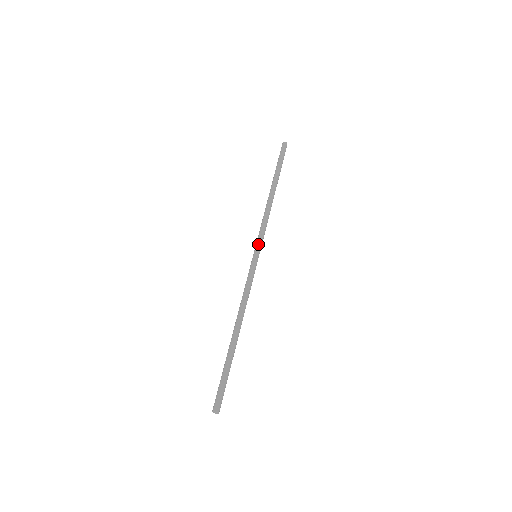
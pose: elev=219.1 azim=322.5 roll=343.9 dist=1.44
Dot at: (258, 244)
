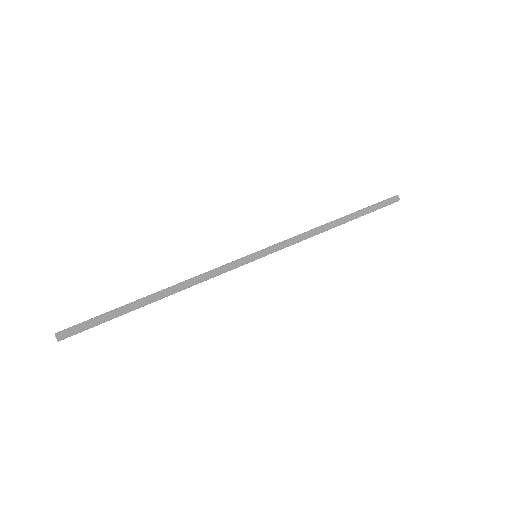
Dot at: (268, 247)
